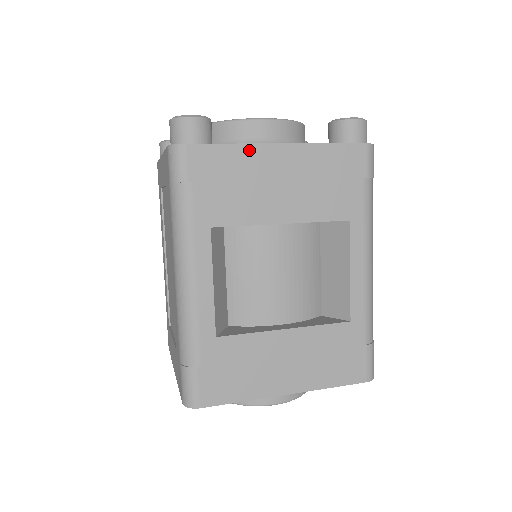
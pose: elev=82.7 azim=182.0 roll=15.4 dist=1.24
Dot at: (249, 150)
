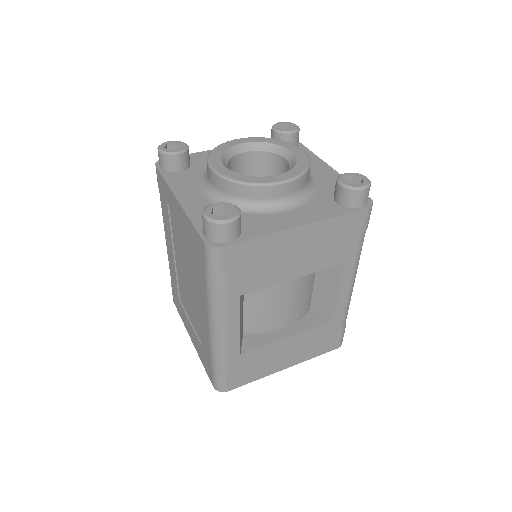
Dot at: (274, 237)
